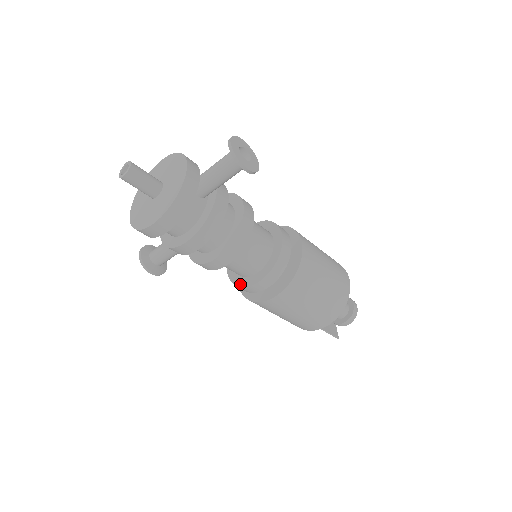
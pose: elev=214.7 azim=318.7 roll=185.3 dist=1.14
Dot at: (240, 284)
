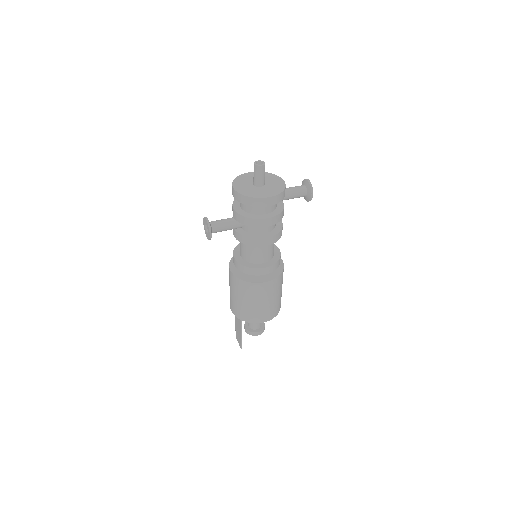
Dot at: (251, 266)
